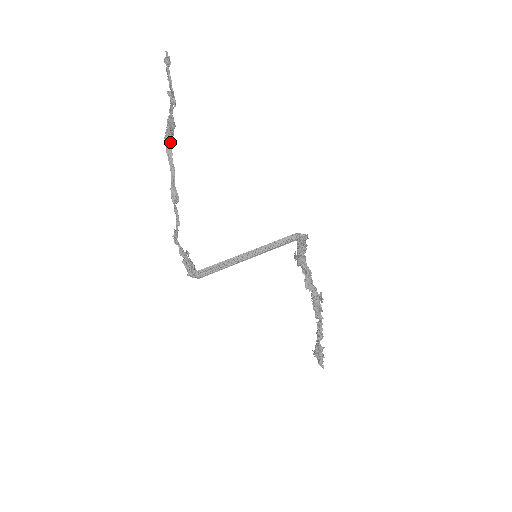
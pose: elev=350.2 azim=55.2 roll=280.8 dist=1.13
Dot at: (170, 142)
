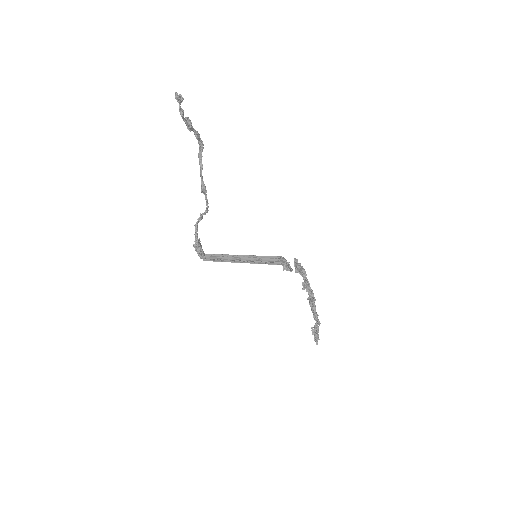
Dot at: (201, 146)
